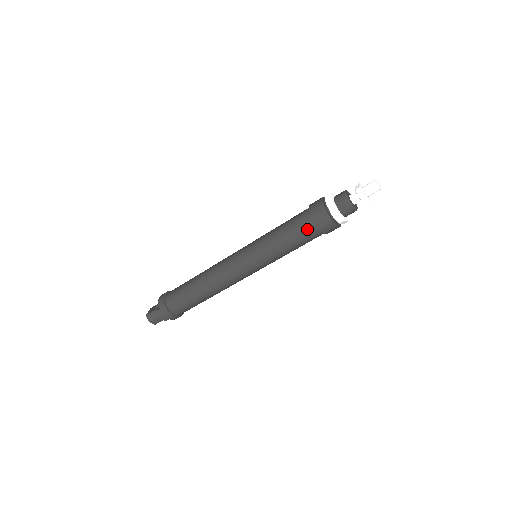
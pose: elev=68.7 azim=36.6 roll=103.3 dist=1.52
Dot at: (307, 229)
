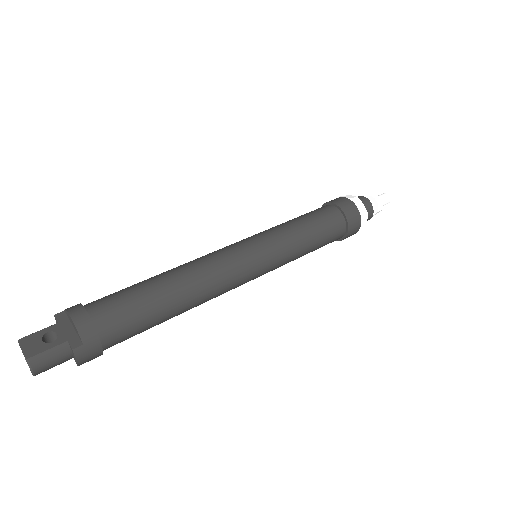
Dot at: (337, 234)
